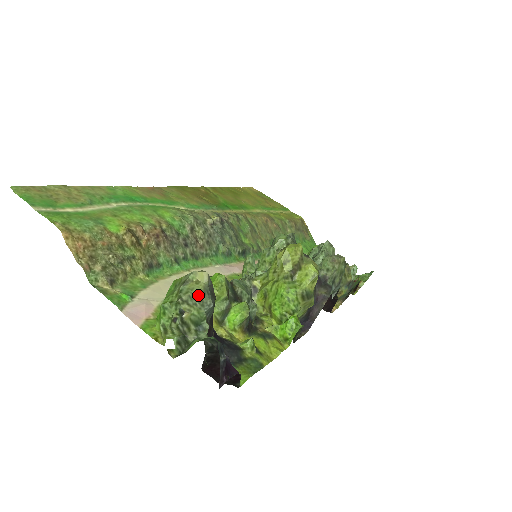
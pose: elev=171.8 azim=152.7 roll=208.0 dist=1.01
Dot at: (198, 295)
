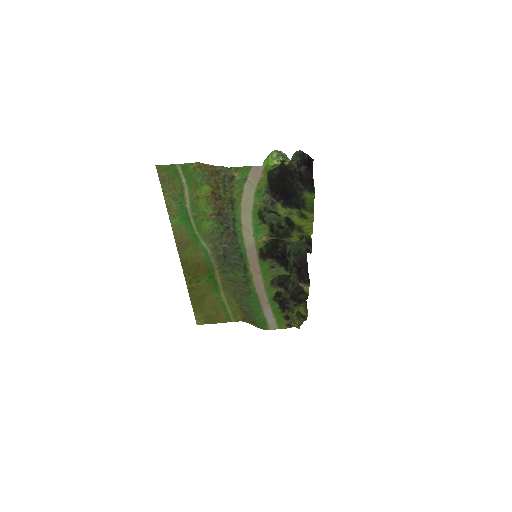
Dot at: occluded
